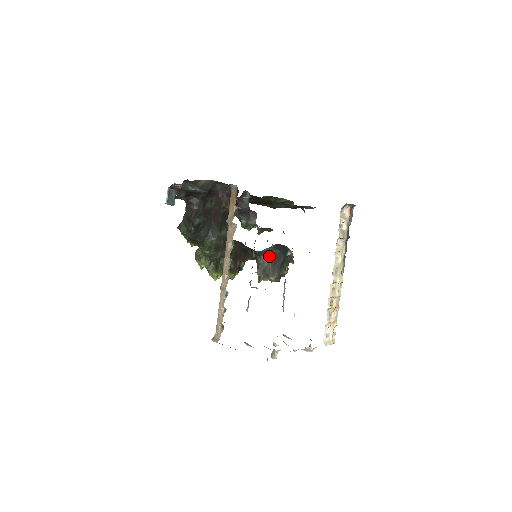
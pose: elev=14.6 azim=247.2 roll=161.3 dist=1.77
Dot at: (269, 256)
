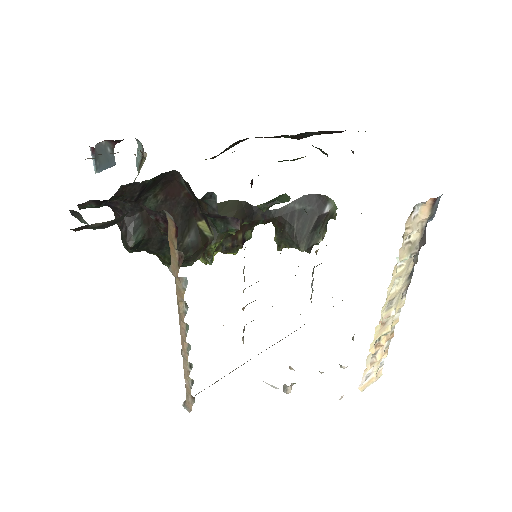
Dot at: (293, 216)
